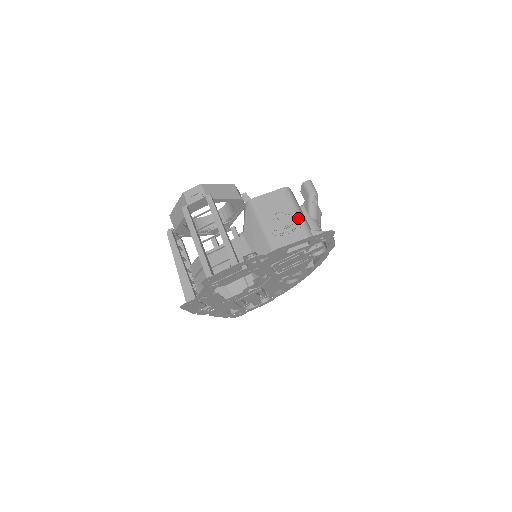
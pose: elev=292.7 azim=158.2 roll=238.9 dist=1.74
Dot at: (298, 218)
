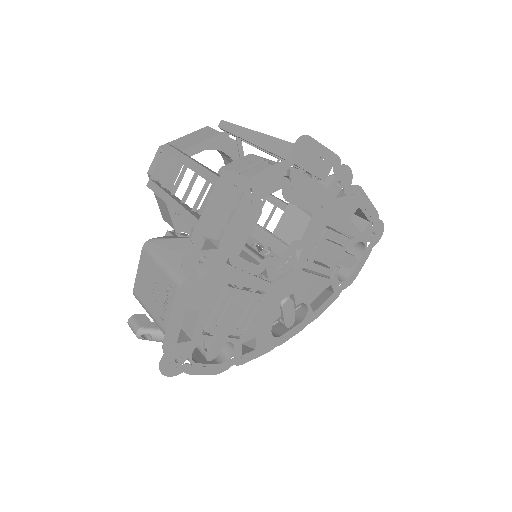
Dot at: occluded
